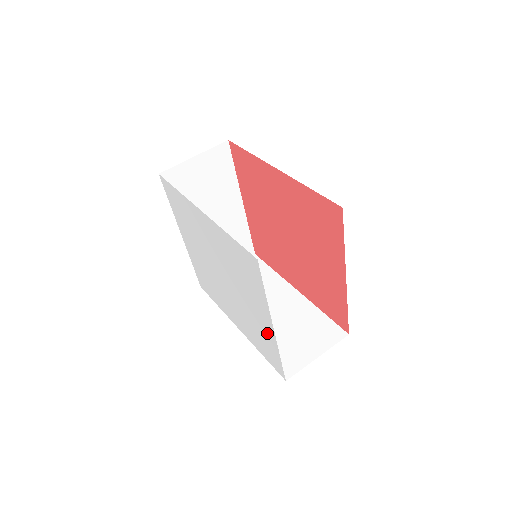
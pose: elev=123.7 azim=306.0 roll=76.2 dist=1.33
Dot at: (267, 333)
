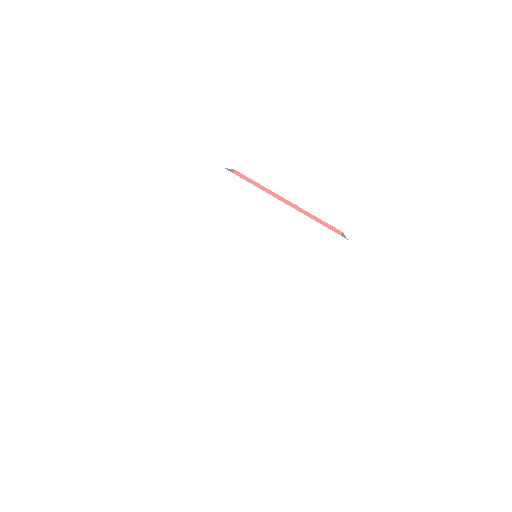
Dot at: (294, 304)
